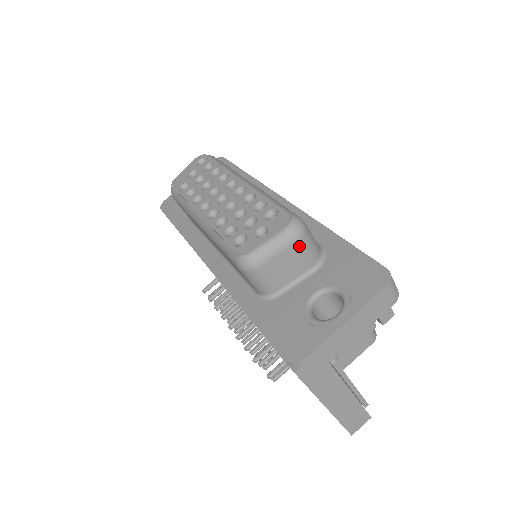
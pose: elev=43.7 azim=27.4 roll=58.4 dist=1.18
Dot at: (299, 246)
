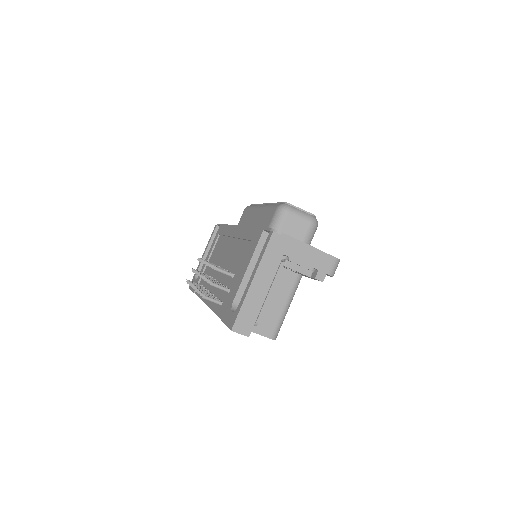
Dot at: (309, 226)
